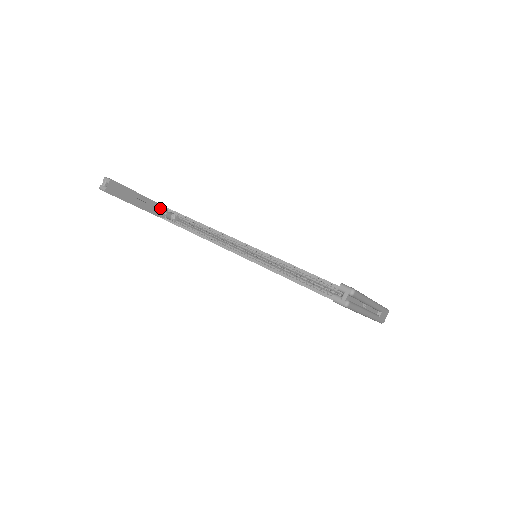
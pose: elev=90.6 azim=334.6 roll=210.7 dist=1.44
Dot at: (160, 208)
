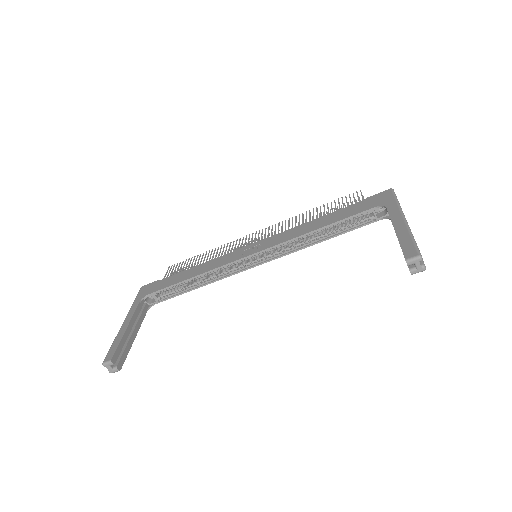
Dot at: (140, 308)
